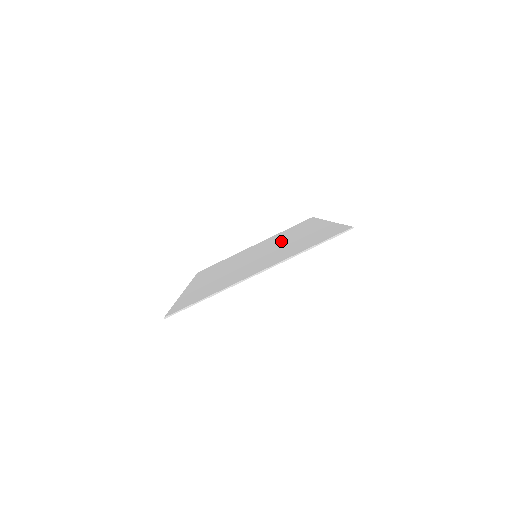
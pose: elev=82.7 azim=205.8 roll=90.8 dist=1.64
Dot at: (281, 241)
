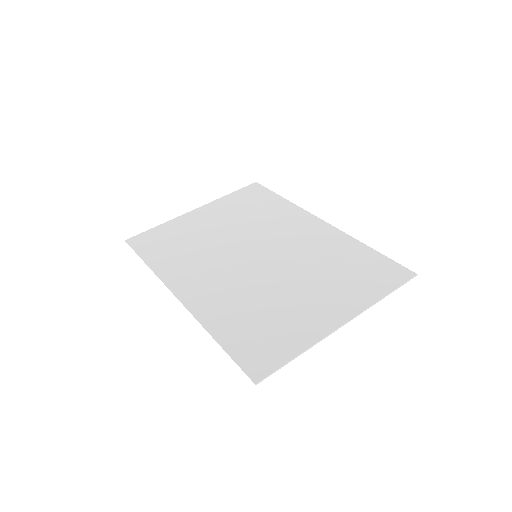
Dot at: (273, 235)
